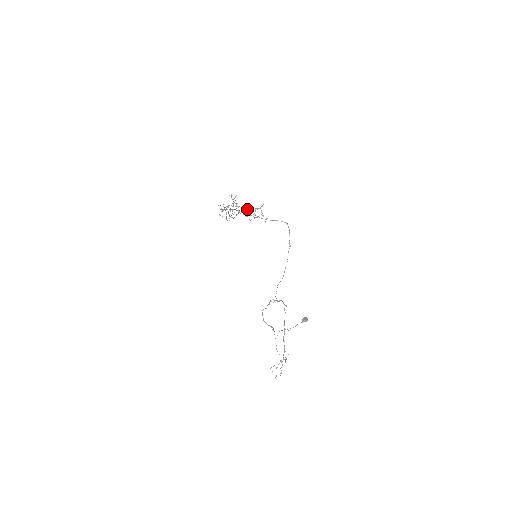
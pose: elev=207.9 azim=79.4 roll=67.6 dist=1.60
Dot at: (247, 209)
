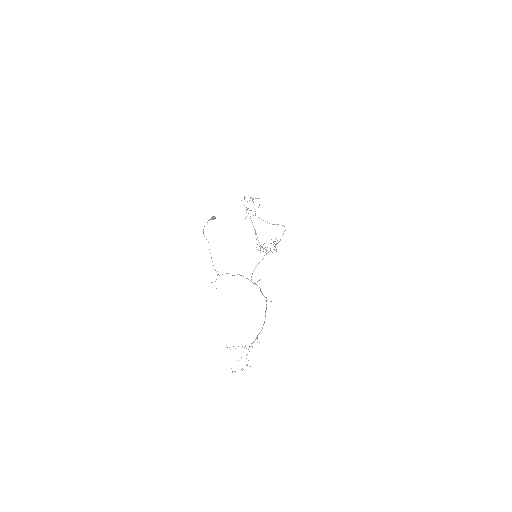
Dot at: occluded
